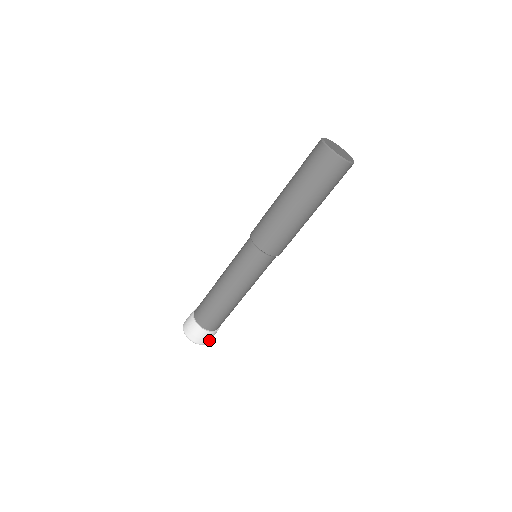
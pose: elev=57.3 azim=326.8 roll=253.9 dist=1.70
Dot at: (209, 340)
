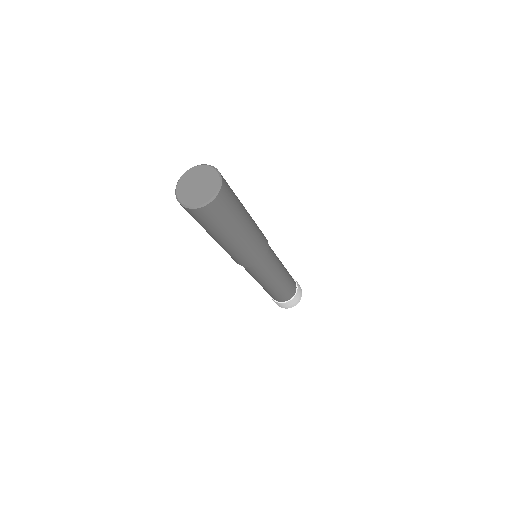
Dot at: (288, 306)
